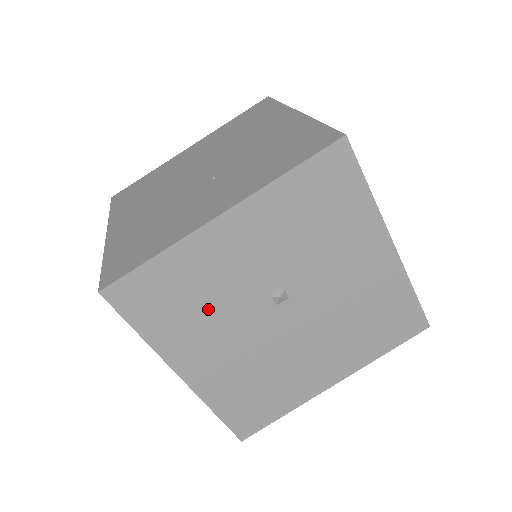
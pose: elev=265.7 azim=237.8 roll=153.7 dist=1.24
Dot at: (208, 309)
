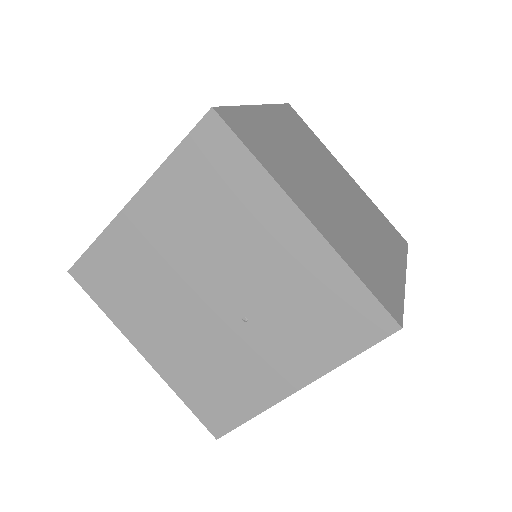
Dot at: occluded
